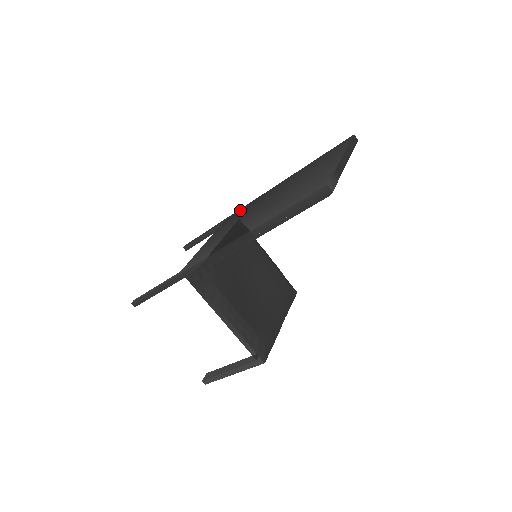
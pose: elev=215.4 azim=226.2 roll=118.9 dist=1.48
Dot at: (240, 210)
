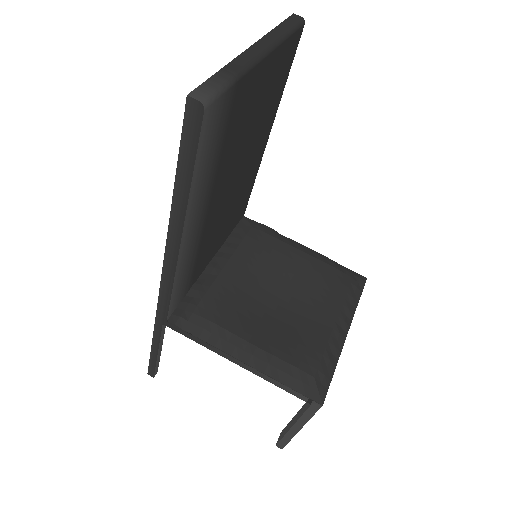
Dot at: occluded
